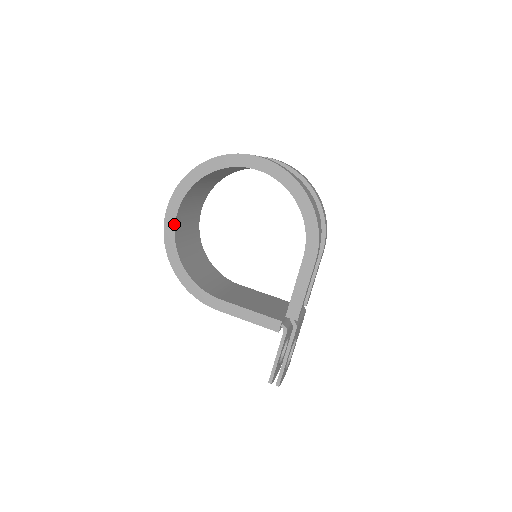
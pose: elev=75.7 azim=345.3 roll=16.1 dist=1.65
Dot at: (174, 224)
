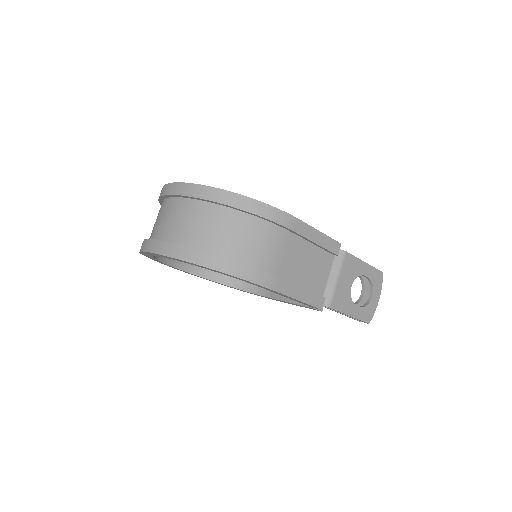
Dot at: (189, 273)
